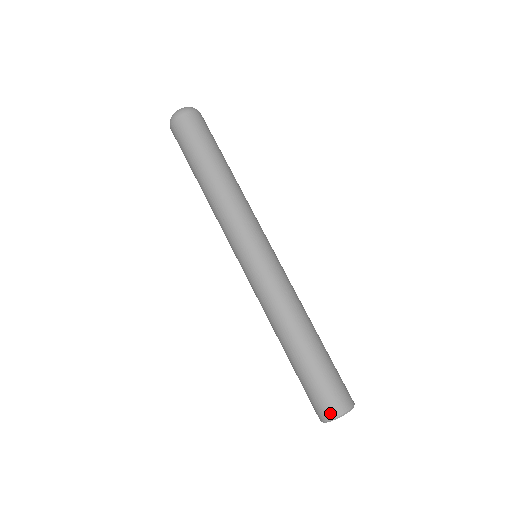
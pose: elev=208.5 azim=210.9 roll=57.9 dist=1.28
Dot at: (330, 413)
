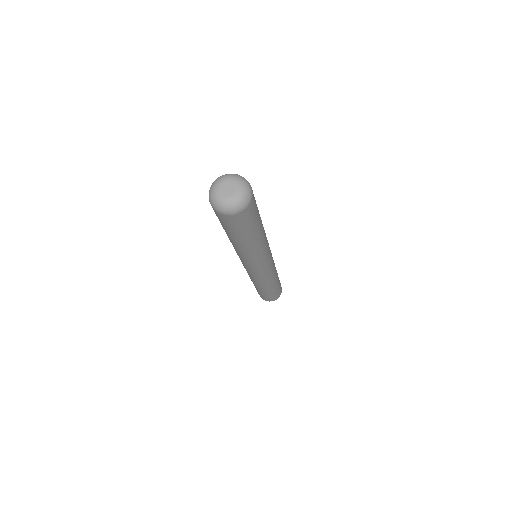
Dot at: (276, 299)
